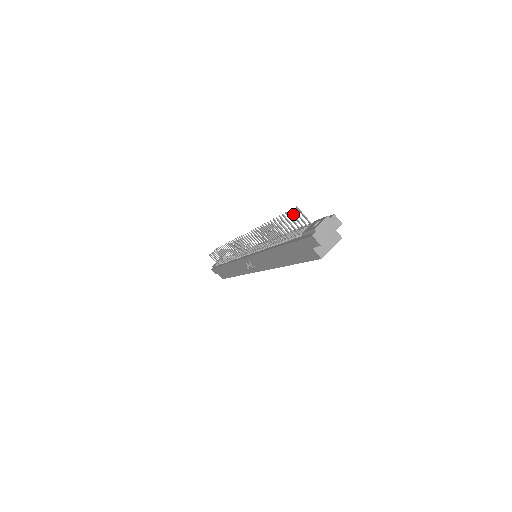
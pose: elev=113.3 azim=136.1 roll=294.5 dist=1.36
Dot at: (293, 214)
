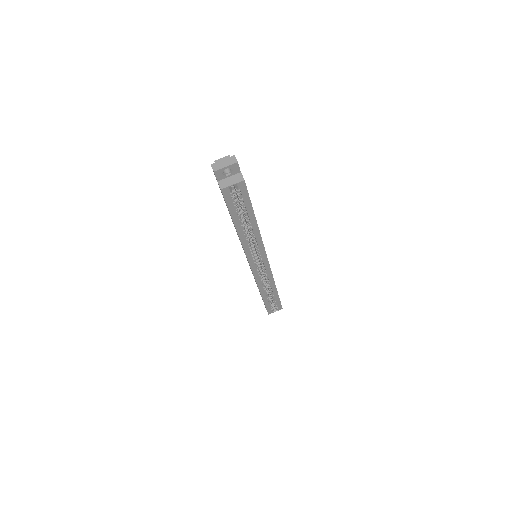
Dot at: occluded
